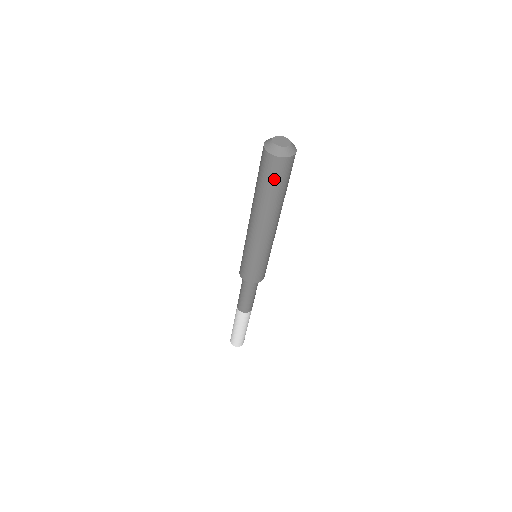
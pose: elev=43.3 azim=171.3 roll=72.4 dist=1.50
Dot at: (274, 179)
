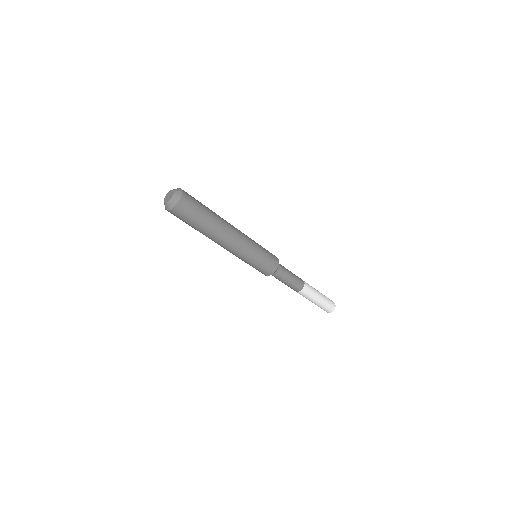
Dot at: (186, 220)
